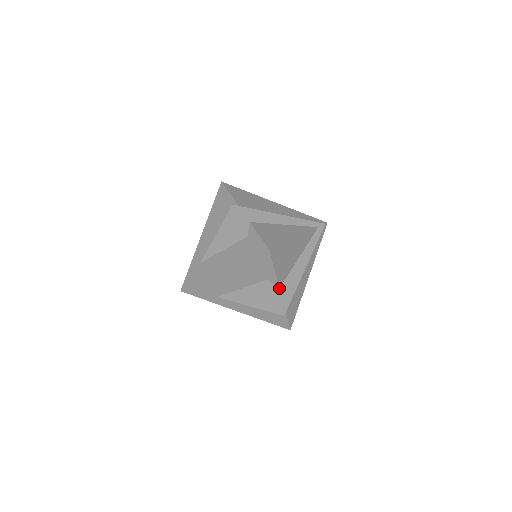
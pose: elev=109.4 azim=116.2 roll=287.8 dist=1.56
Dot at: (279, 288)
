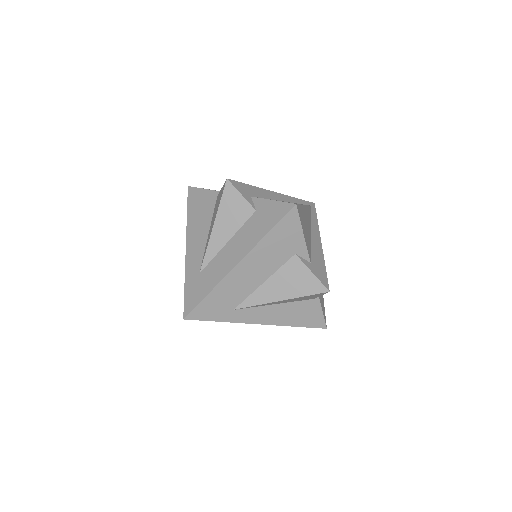
Dot at: (310, 263)
